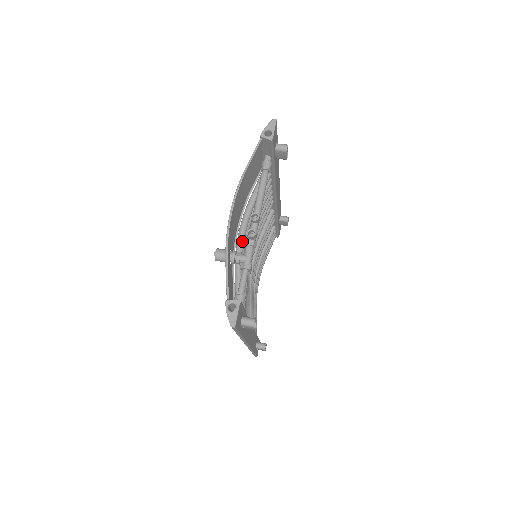
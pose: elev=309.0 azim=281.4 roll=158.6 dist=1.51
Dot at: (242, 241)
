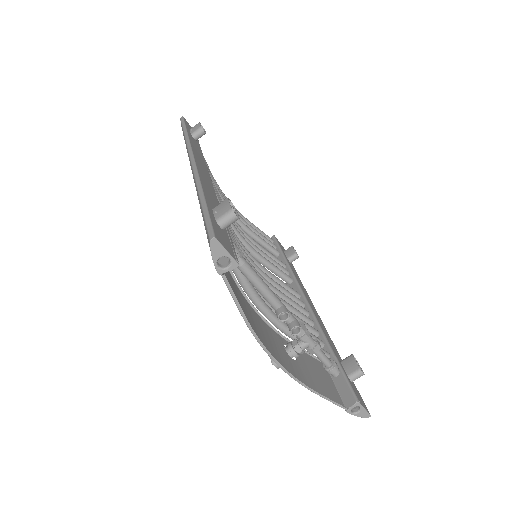
Dot at: (274, 318)
